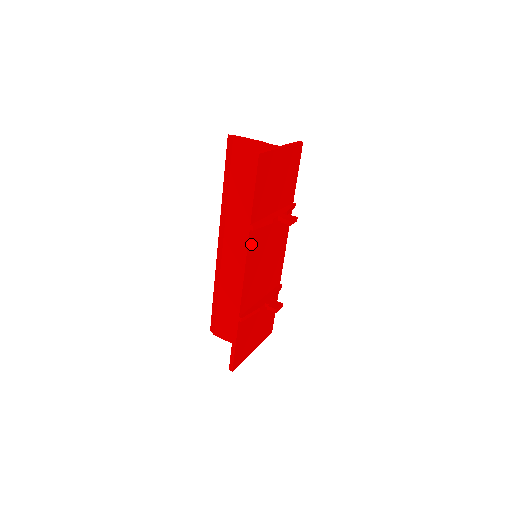
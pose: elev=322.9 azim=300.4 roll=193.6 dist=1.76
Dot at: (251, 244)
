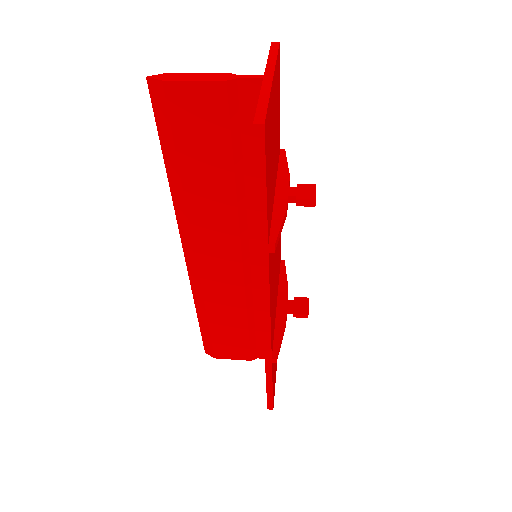
Dot at: occluded
